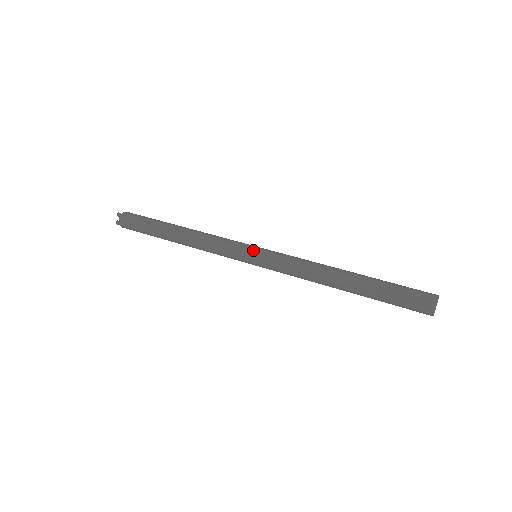
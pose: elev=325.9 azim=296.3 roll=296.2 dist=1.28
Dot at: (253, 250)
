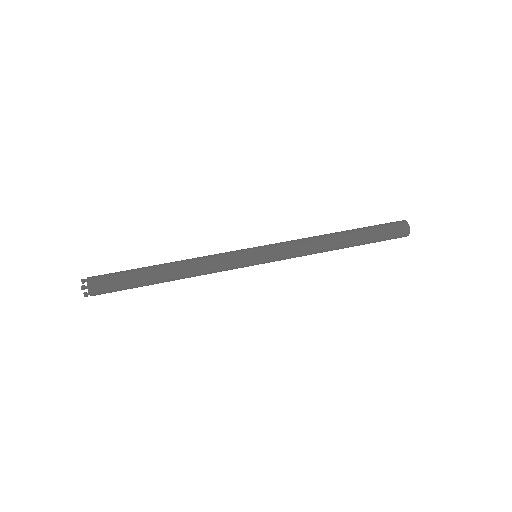
Dot at: (256, 256)
